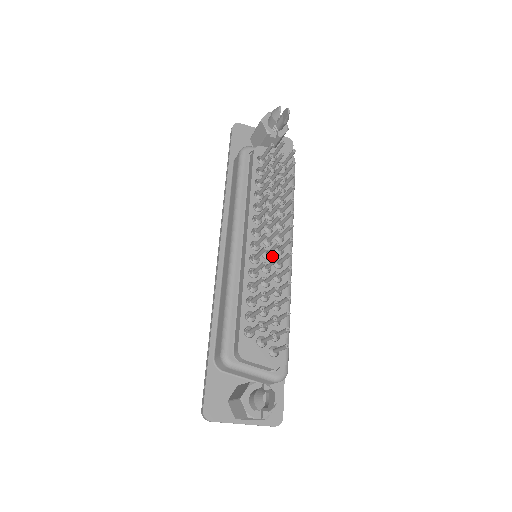
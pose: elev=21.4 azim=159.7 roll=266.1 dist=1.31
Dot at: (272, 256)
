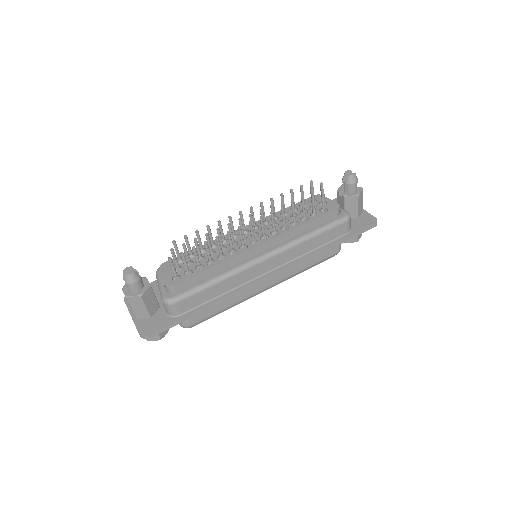
Dot at: (246, 242)
